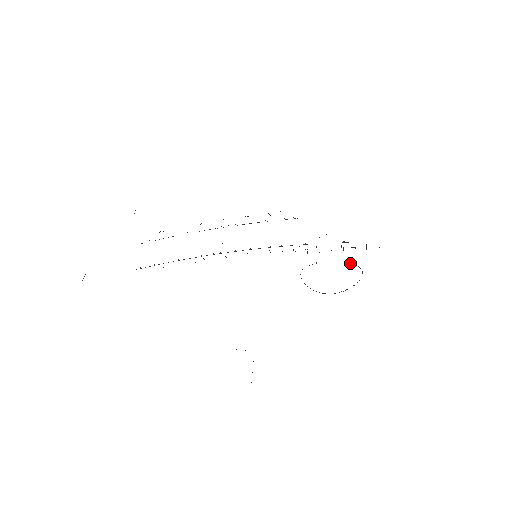
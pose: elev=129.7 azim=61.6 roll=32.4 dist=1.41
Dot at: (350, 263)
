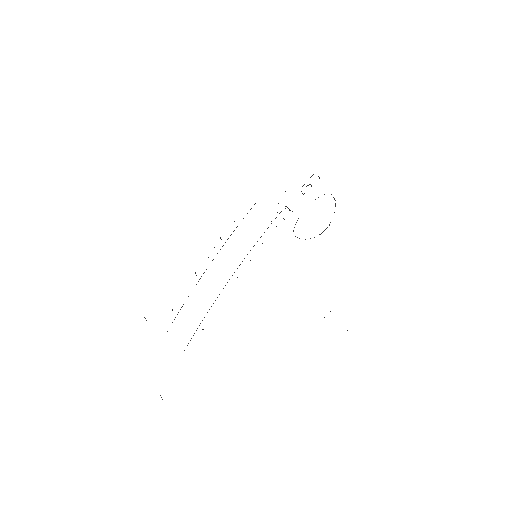
Dot at: (318, 197)
